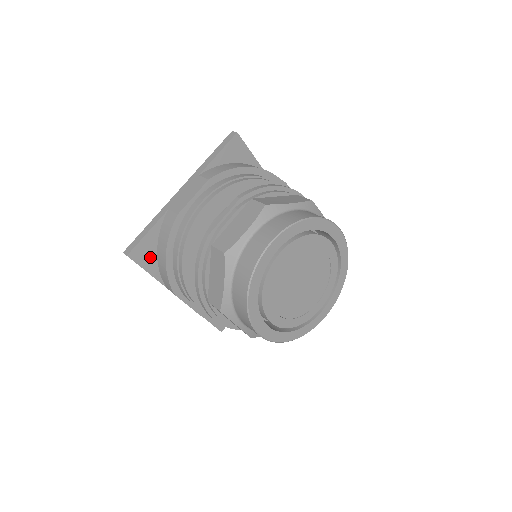
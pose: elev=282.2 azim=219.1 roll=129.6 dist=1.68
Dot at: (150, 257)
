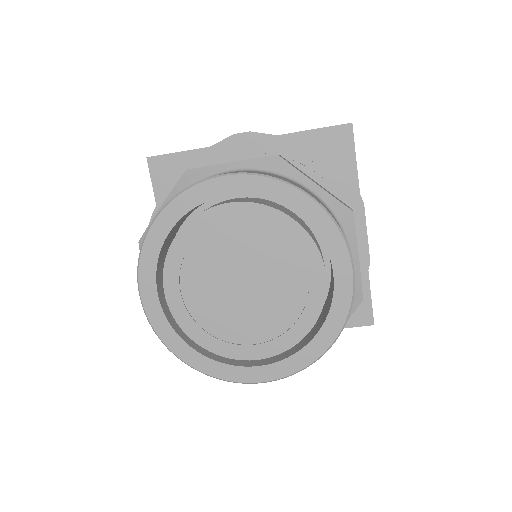
Dot at: occluded
